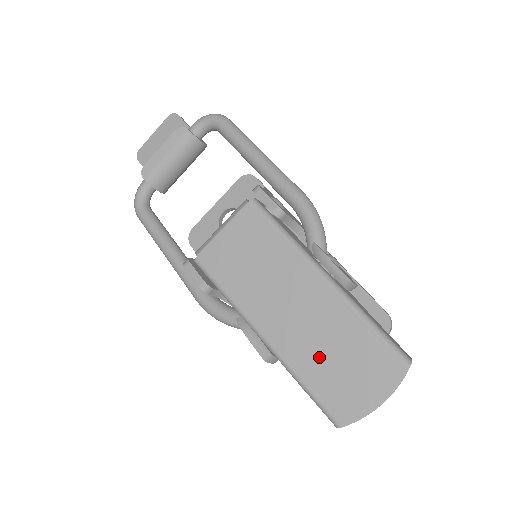
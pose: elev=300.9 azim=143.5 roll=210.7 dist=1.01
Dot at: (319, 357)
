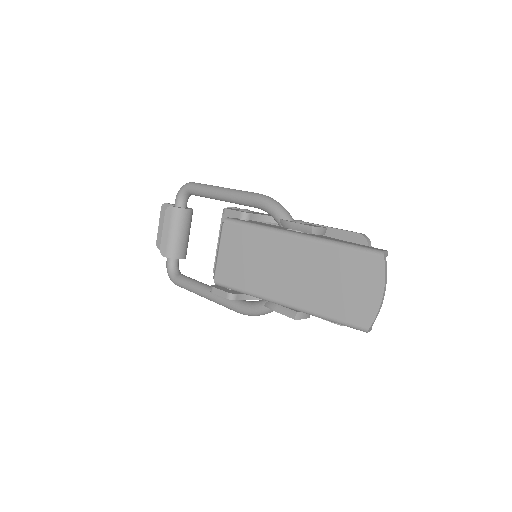
Dot at: (324, 291)
